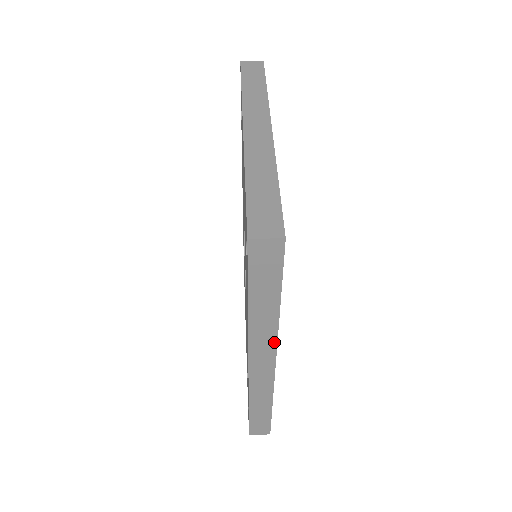
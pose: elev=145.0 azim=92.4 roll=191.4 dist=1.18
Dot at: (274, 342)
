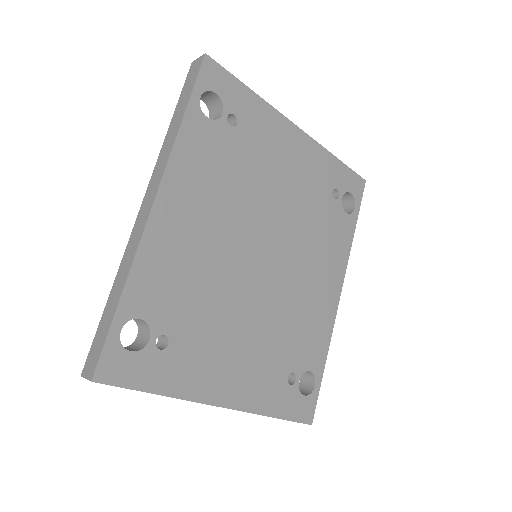
Dot at: (165, 165)
